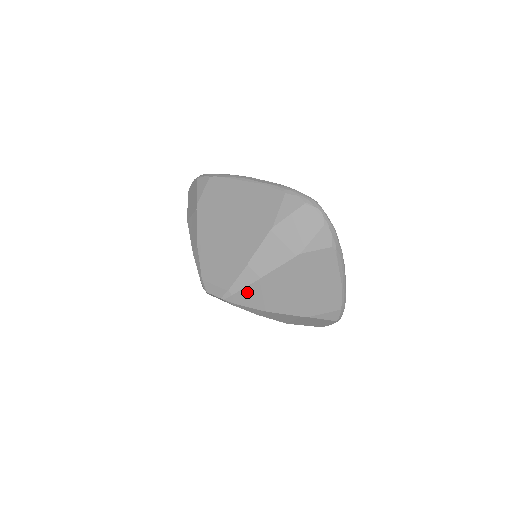
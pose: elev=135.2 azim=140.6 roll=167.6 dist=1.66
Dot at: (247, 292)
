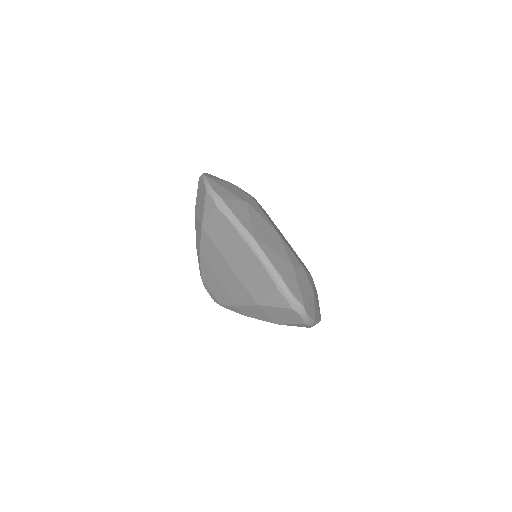
Dot at: occluded
